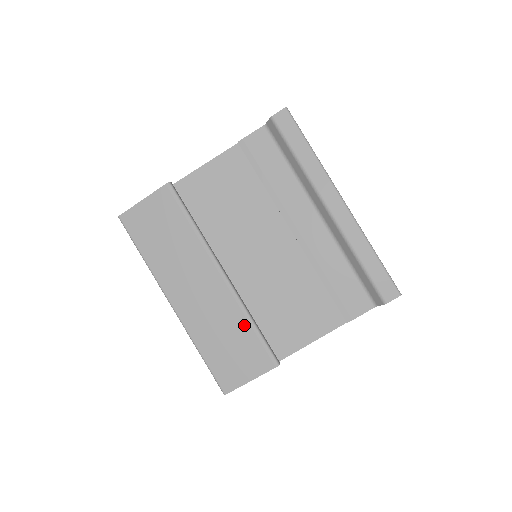
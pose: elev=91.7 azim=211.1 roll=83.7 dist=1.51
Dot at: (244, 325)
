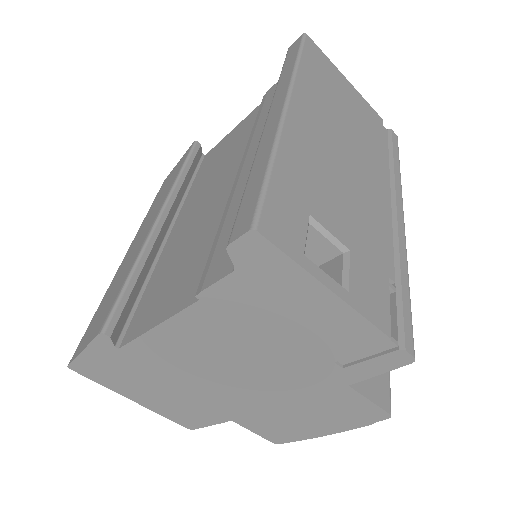
Dot at: (126, 275)
